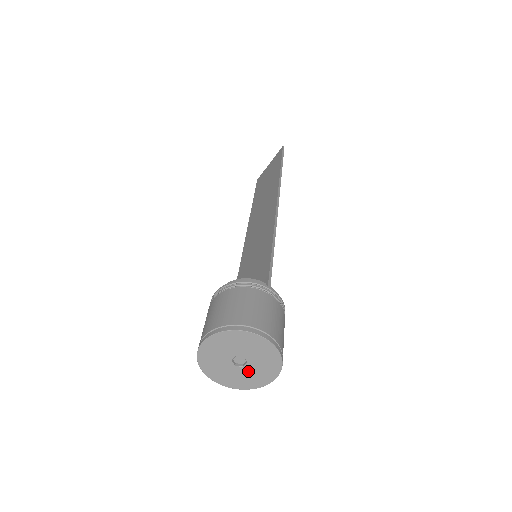
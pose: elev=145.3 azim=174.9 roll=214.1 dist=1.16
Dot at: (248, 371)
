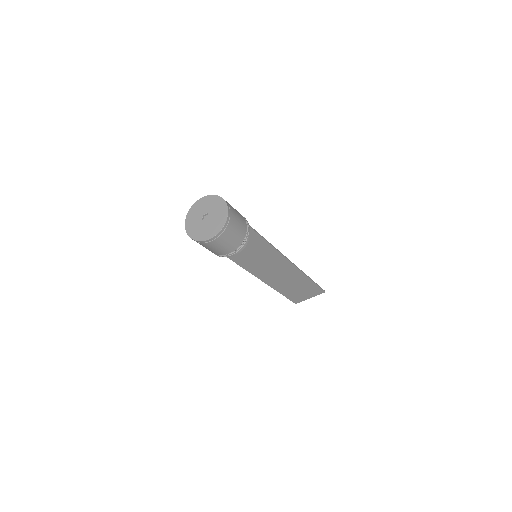
Dot at: (204, 226)
